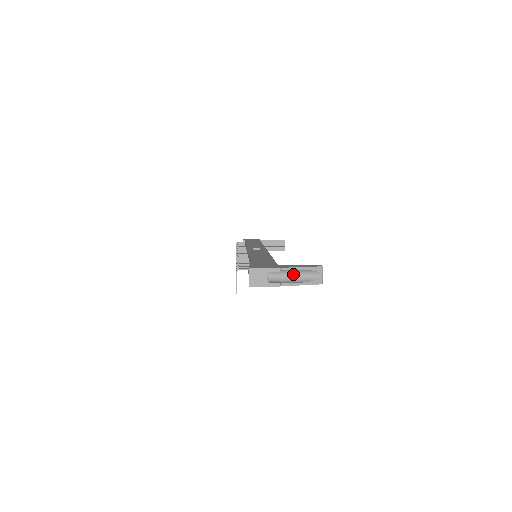
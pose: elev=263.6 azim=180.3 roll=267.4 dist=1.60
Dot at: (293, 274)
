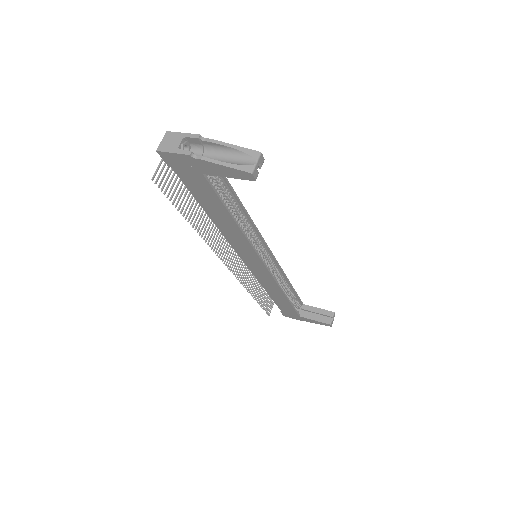
Dot at: (220, 157)
